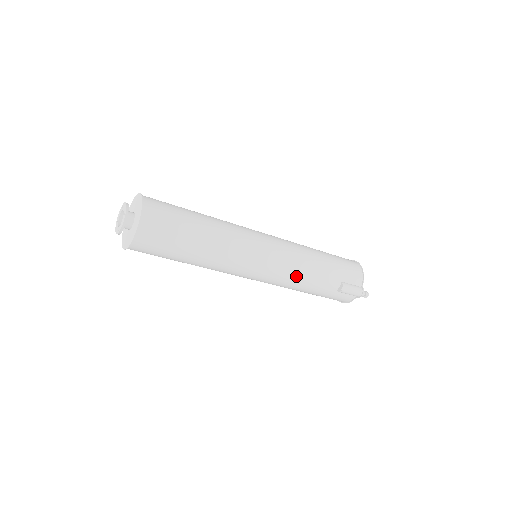
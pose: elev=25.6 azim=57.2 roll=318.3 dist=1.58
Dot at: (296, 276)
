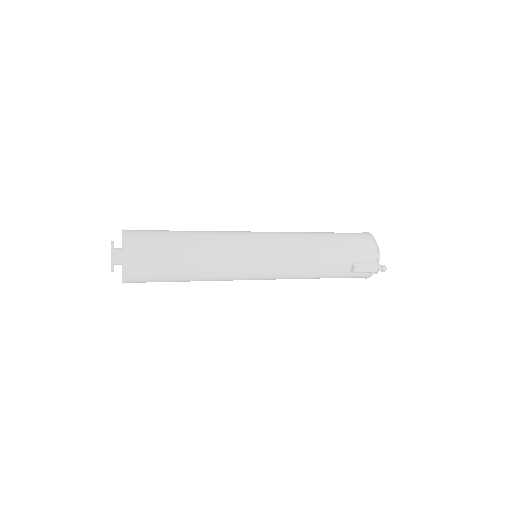
Dot at: (299, 269)
